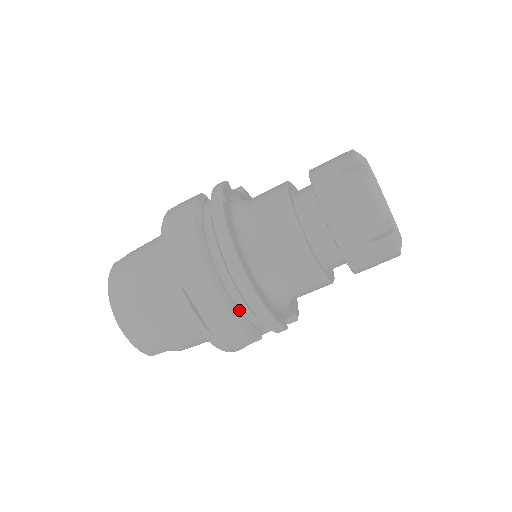
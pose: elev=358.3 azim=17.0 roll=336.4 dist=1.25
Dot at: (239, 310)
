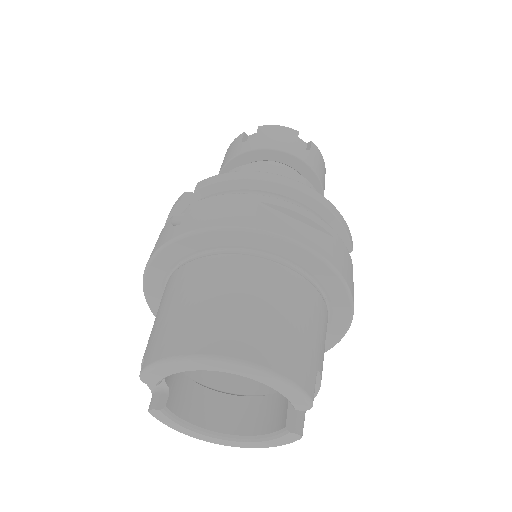
Dot at: occluded
